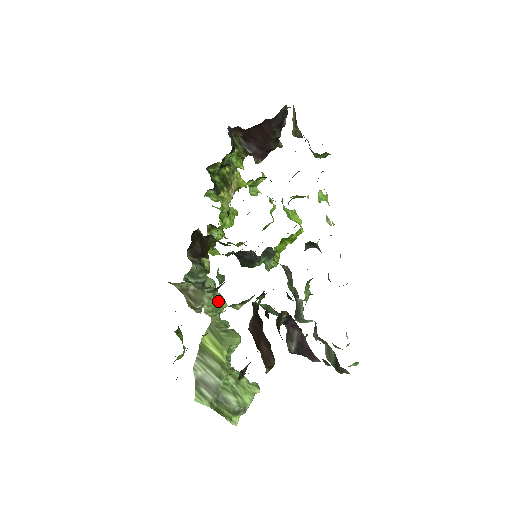
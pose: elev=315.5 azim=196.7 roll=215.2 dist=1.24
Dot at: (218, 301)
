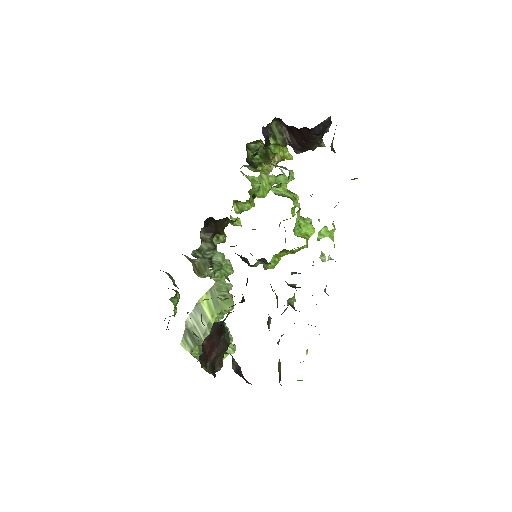
Dot at: (225, 270)
